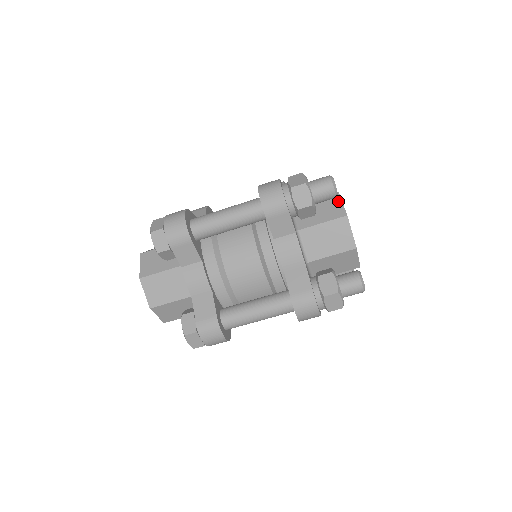
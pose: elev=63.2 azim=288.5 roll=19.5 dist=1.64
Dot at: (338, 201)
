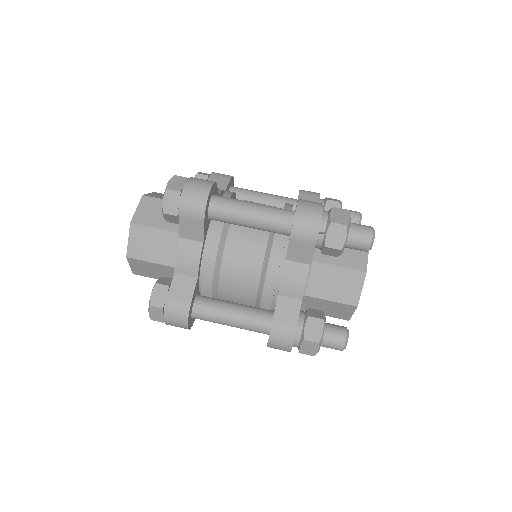
Dot at: occluded
